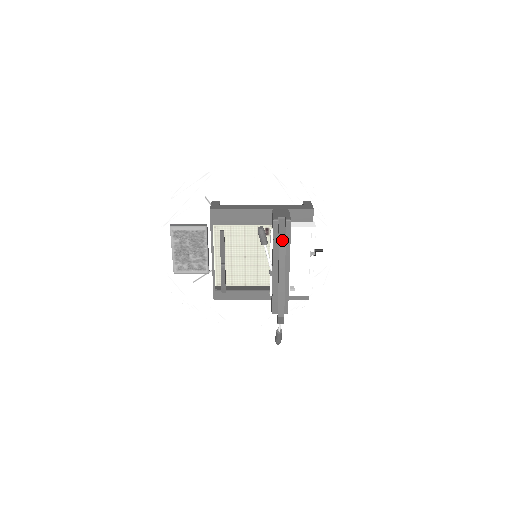
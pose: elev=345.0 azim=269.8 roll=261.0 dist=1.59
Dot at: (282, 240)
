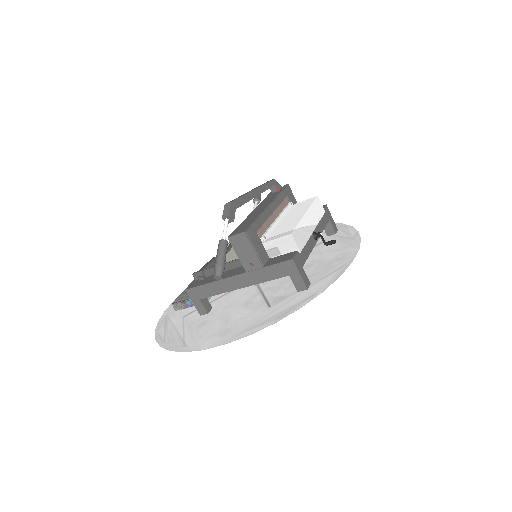
Dot at: occluded
